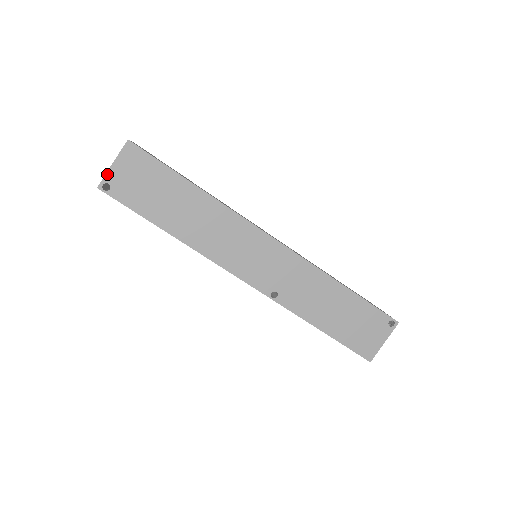
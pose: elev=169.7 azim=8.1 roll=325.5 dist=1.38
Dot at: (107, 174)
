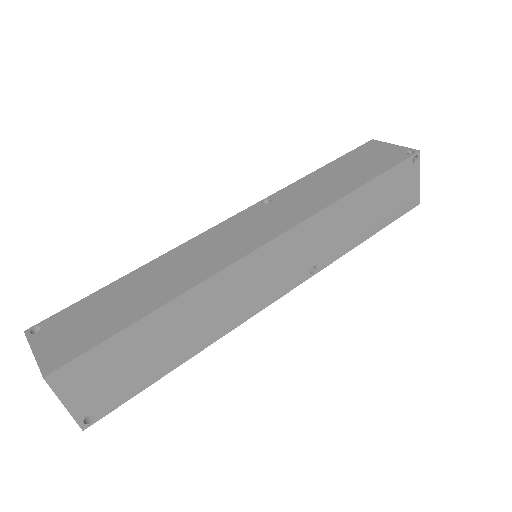
Dot at: (73, 415)
